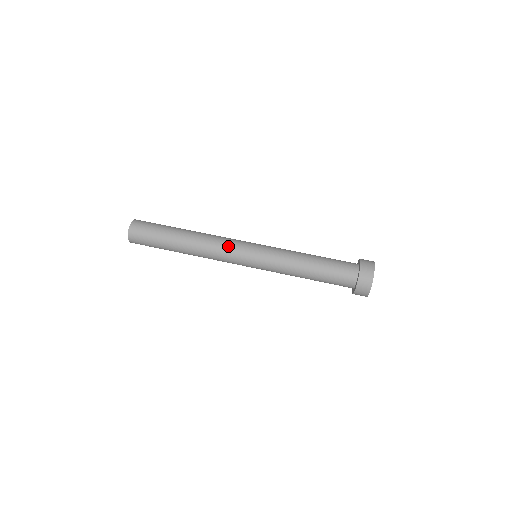
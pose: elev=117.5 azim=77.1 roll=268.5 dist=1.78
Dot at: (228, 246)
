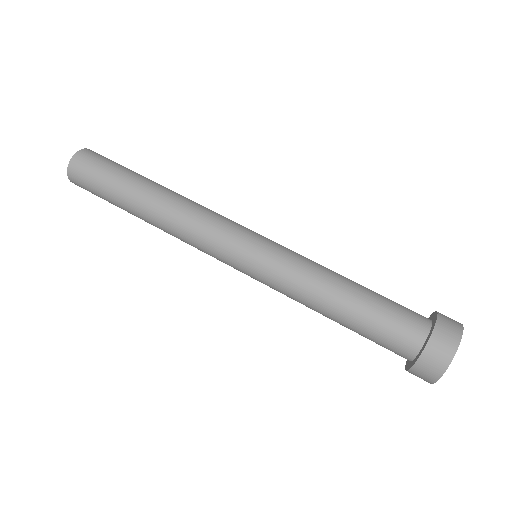
Dot at: (210, 229)
